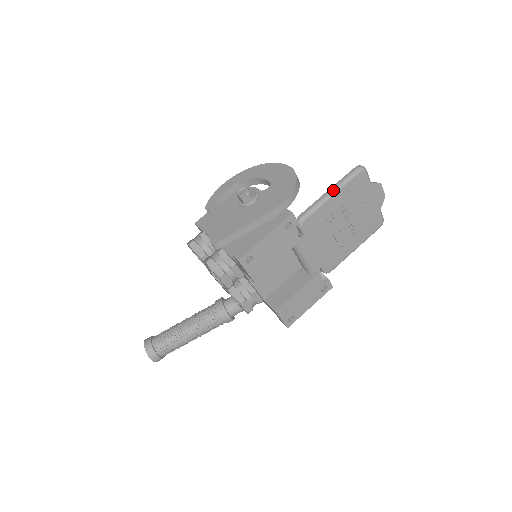
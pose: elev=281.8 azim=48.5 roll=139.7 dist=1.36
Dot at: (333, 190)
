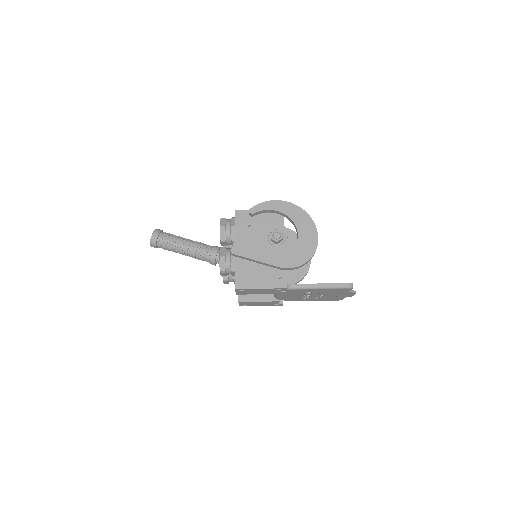
Dot at: (323, 287)
